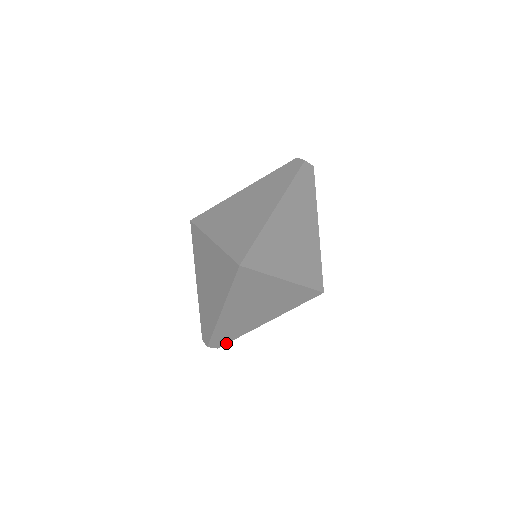
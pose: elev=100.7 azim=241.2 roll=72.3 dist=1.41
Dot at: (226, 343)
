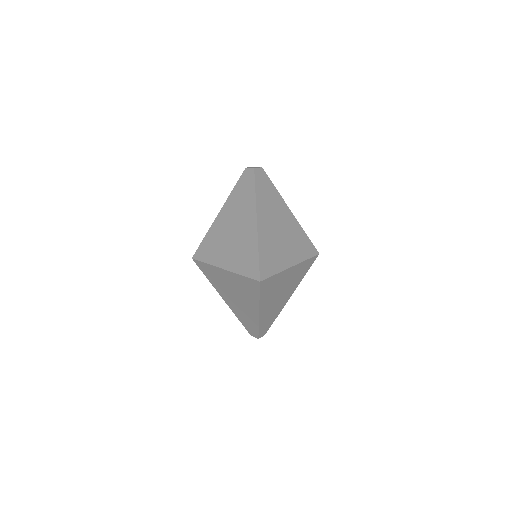
Dot at: occluded
